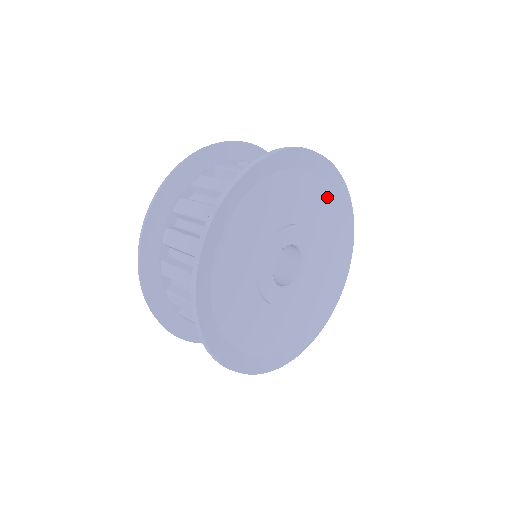
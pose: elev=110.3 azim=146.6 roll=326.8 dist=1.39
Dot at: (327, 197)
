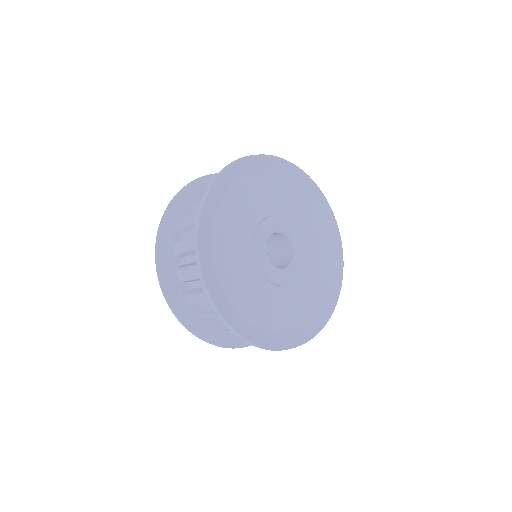
Dot at: (285, 183)
